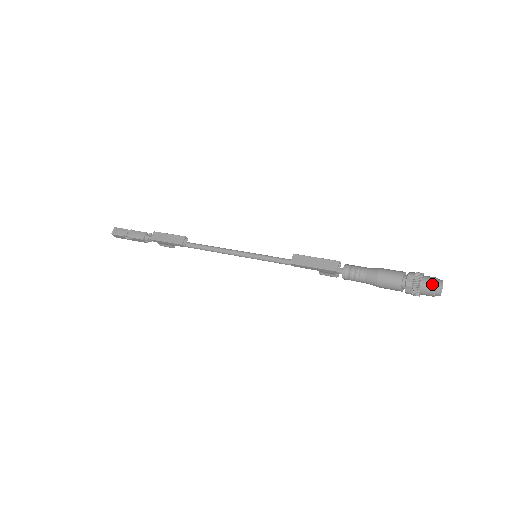
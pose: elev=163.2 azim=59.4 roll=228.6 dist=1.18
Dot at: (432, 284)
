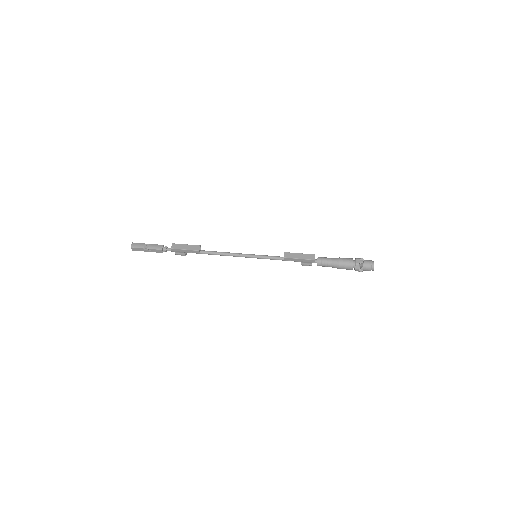
Dot at: (370, 263)
